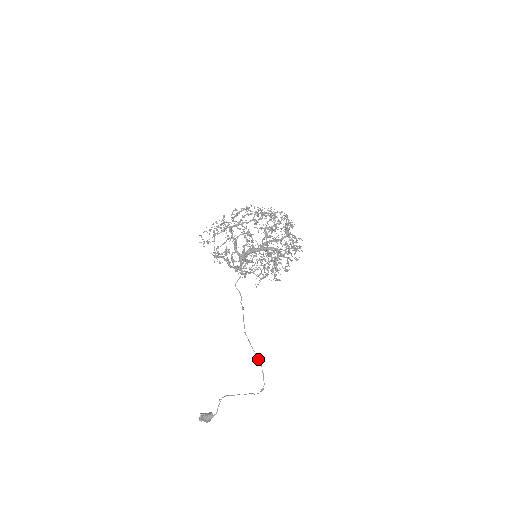
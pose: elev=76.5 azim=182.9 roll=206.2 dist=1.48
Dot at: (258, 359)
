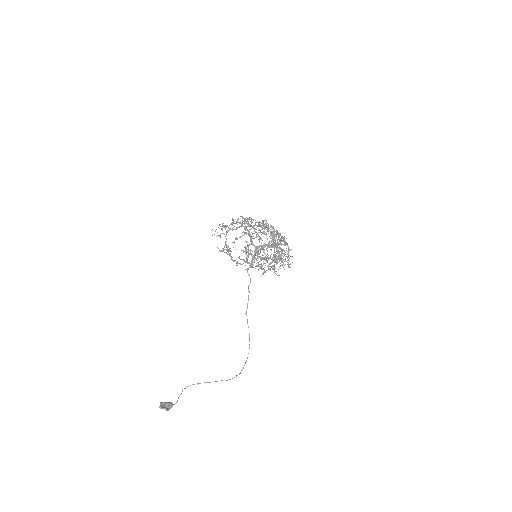
Dot at: (249, 340)
